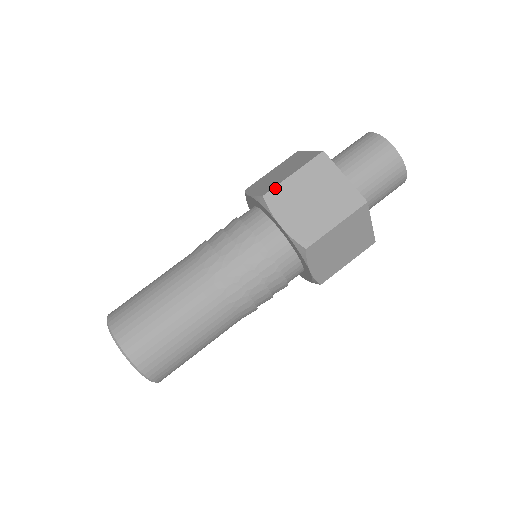
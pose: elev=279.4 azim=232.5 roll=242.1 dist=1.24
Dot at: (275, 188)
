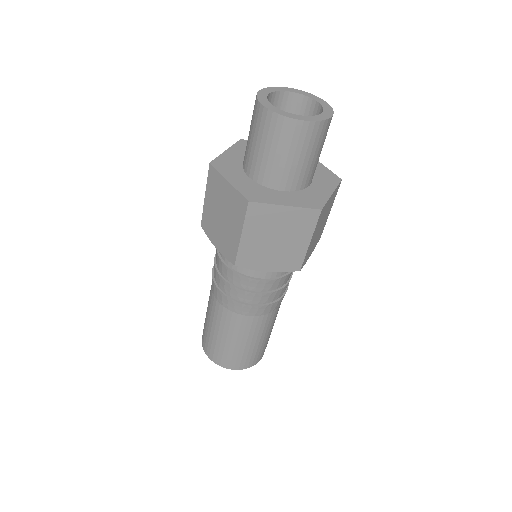
Dot at: (238, 255)
